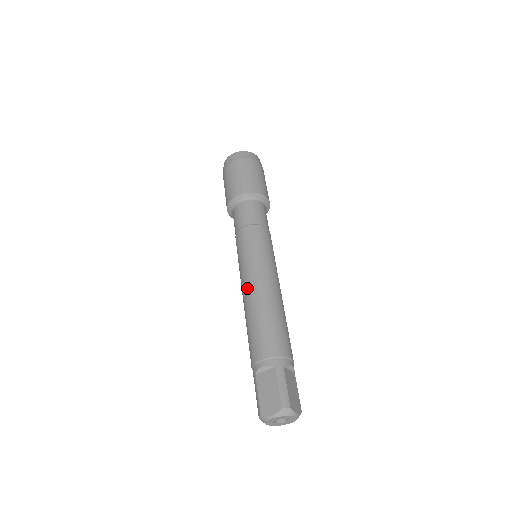
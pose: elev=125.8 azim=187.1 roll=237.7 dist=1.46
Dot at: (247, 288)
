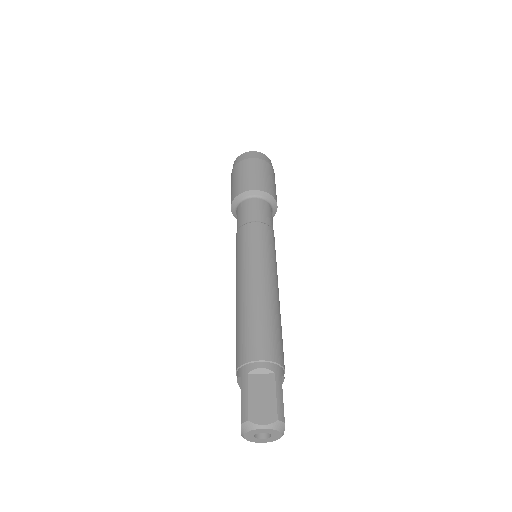
Dot at: (252, 281)
